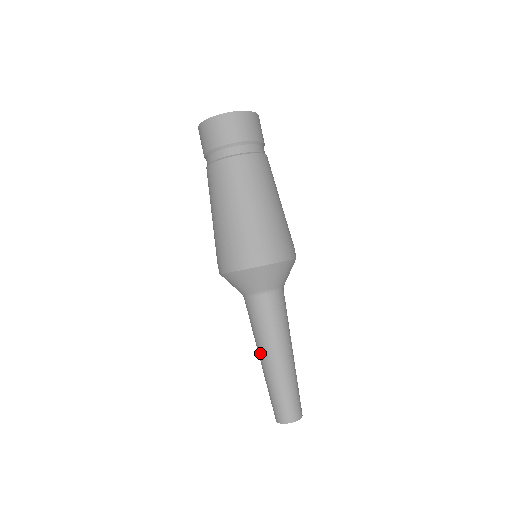
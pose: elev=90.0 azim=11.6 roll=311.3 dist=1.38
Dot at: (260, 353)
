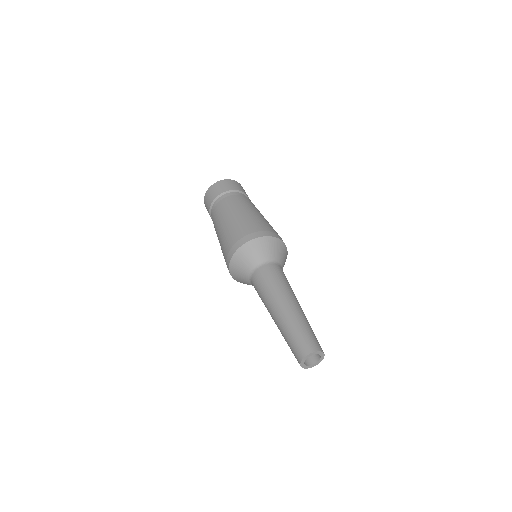
Dot at: (278, 302)
